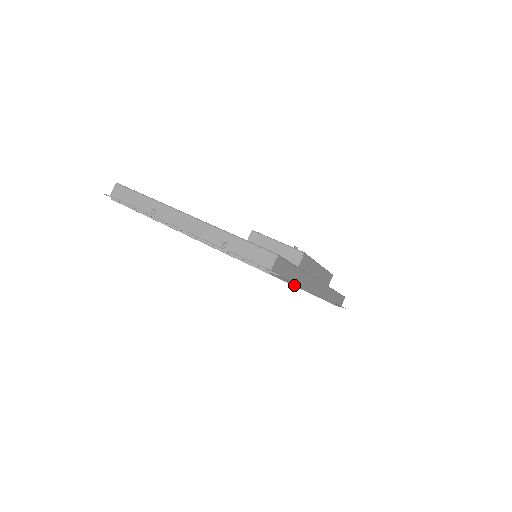
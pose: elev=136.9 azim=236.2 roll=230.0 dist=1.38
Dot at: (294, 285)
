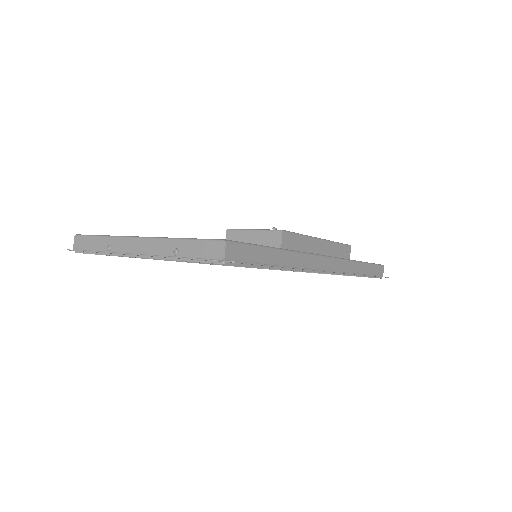
Dot at: (280, 269)
